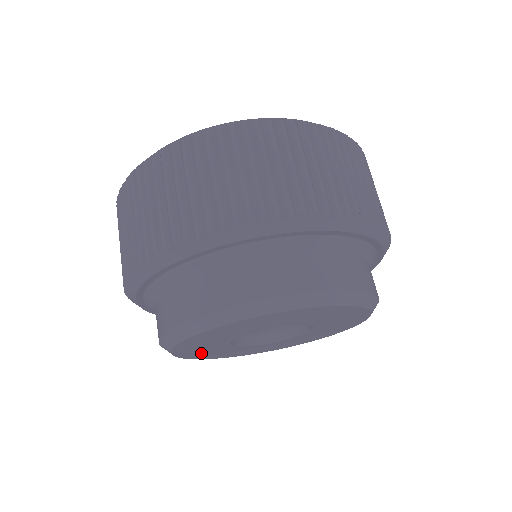
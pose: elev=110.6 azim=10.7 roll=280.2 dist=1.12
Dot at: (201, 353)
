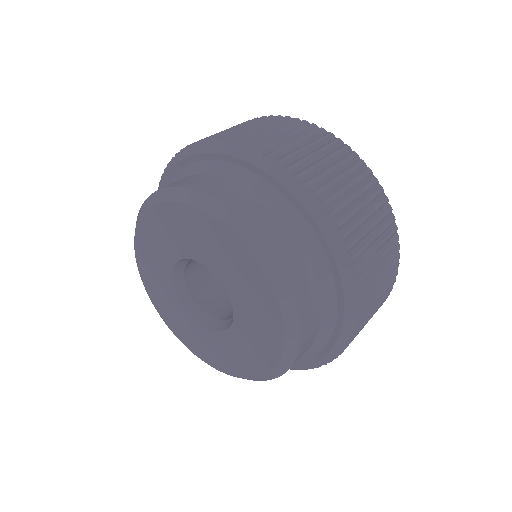
Dot at: (155, 233)
